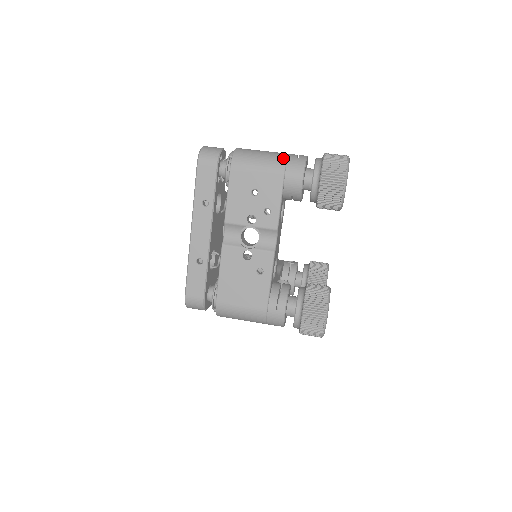
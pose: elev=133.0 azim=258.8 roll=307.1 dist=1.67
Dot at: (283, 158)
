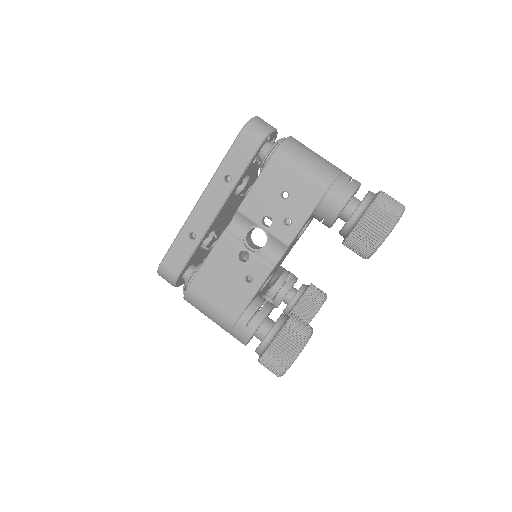
Dot at: (334, 173)
